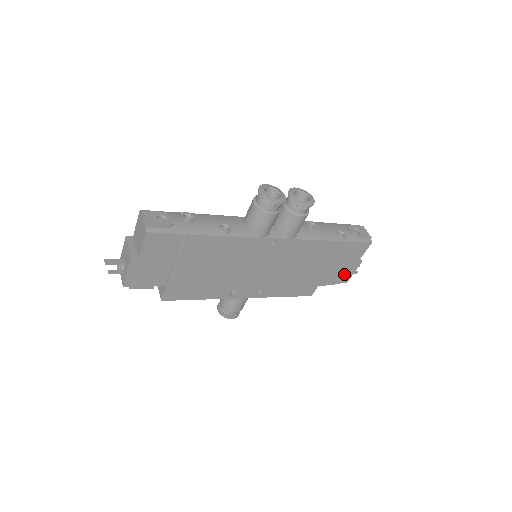
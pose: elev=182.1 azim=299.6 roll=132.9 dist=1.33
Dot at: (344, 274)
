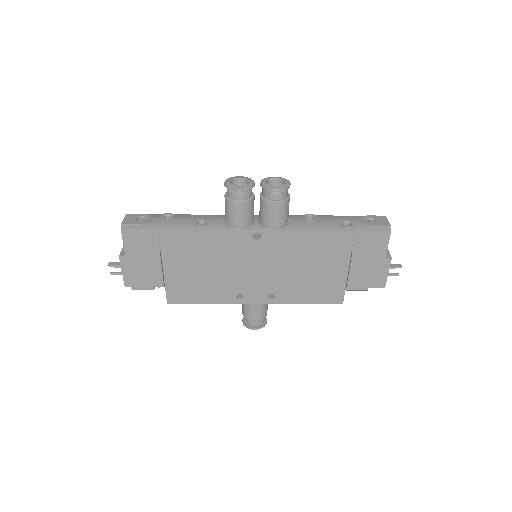
Dot at: (374, 275)
